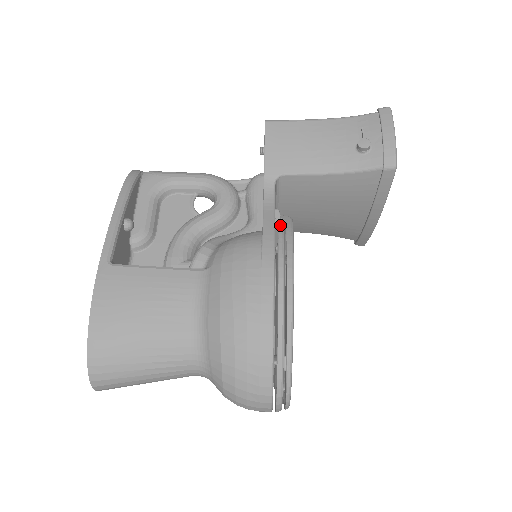
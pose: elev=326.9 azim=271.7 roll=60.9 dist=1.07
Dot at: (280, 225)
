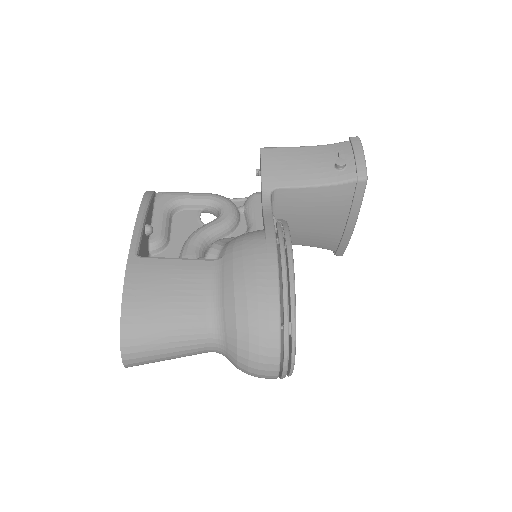
Dot at: (278, 224)
